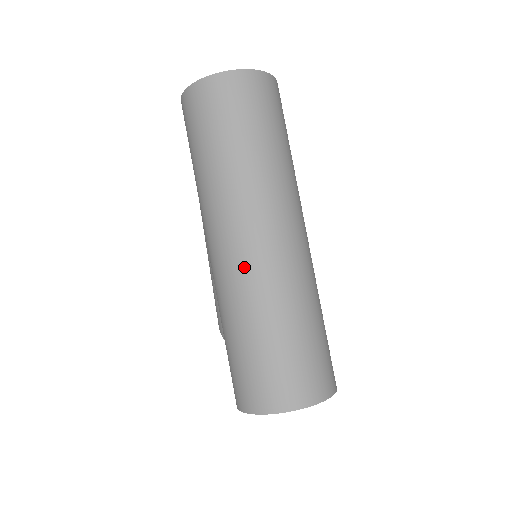
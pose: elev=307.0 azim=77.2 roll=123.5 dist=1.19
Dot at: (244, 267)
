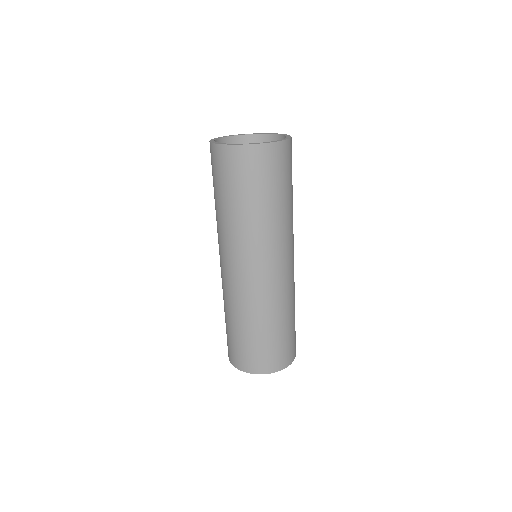
Dot at: (242, 287)
